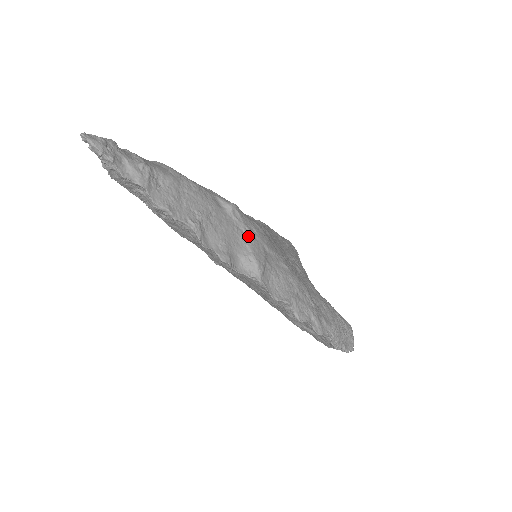
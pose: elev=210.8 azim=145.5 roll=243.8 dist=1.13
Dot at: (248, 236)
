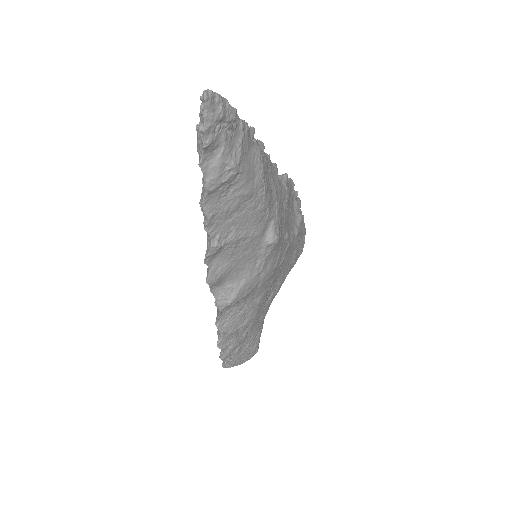
Dot at: (256, 271)
